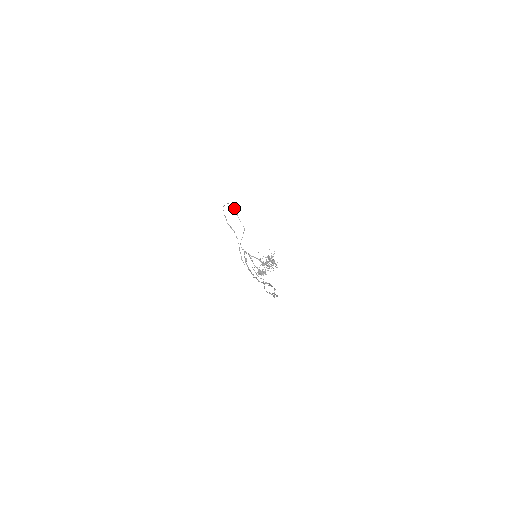
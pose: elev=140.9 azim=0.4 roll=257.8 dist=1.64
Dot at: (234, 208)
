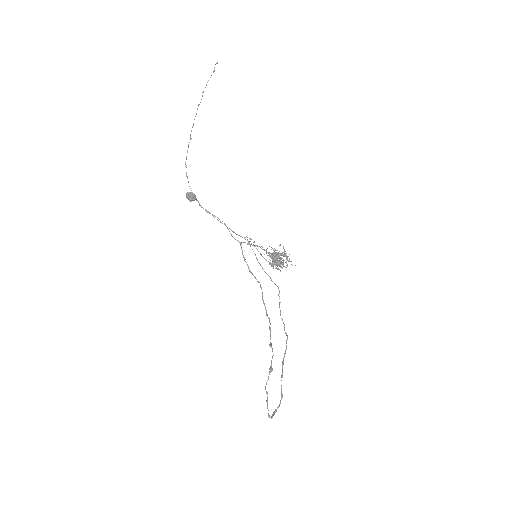
Dot at: (191, 200)
